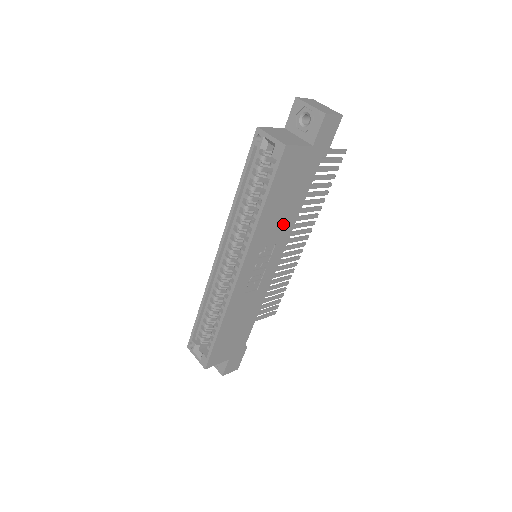
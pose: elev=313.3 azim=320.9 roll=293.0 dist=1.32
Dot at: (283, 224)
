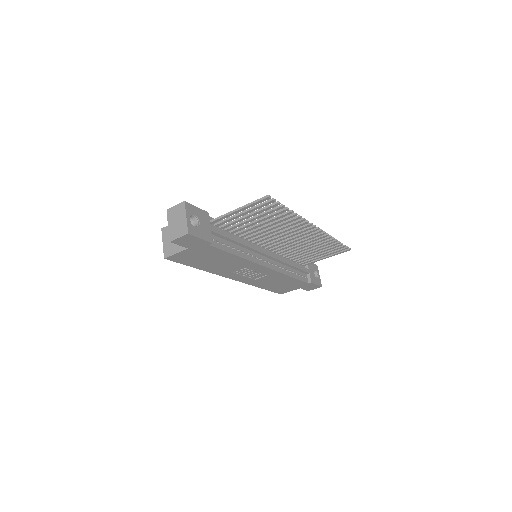
Dot at: (233, 263)
